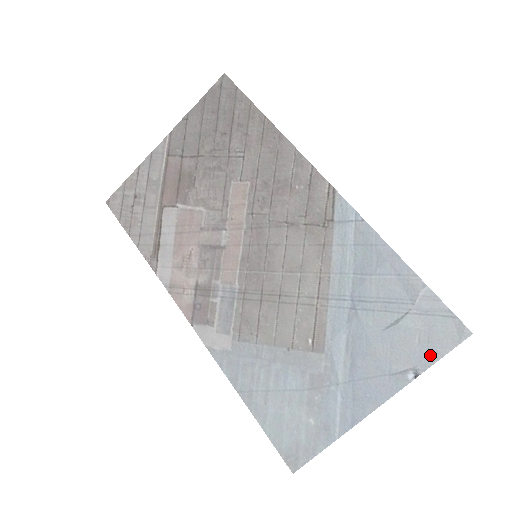
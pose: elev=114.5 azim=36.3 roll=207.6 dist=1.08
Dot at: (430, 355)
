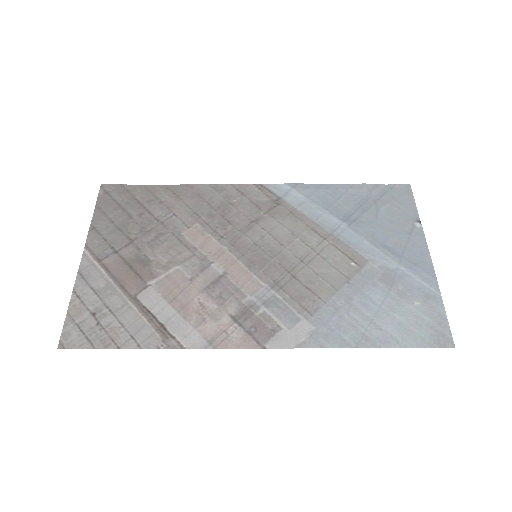
Dot at: (410, 208)
